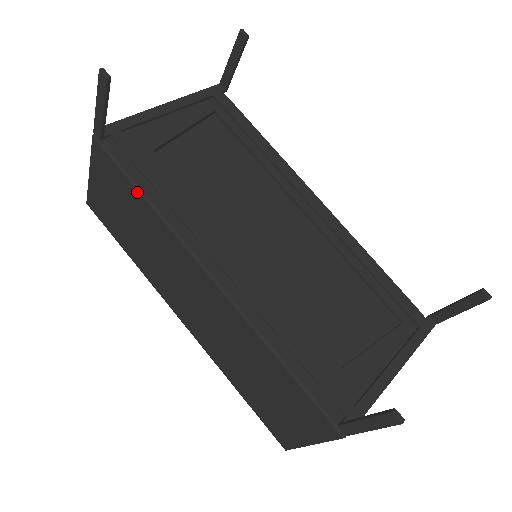
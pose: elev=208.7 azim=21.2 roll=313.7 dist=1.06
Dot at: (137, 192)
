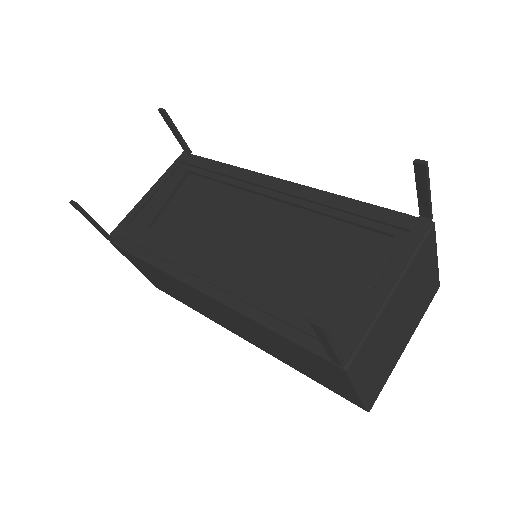
Dot at: (143, 261)
